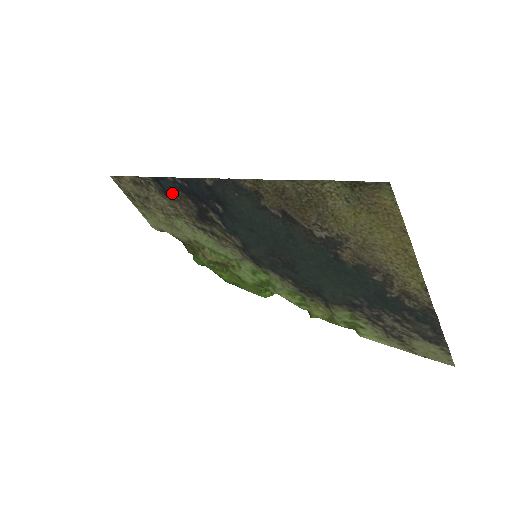
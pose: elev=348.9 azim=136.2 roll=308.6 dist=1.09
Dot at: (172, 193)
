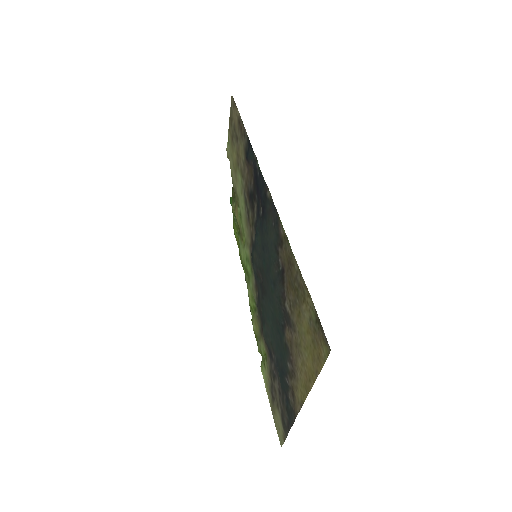
Dot at: (249, 162)
